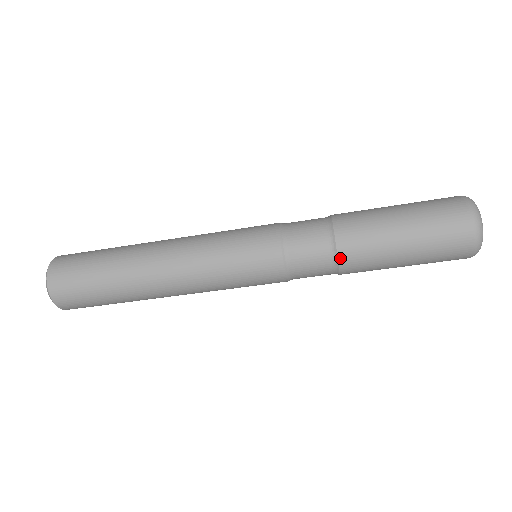
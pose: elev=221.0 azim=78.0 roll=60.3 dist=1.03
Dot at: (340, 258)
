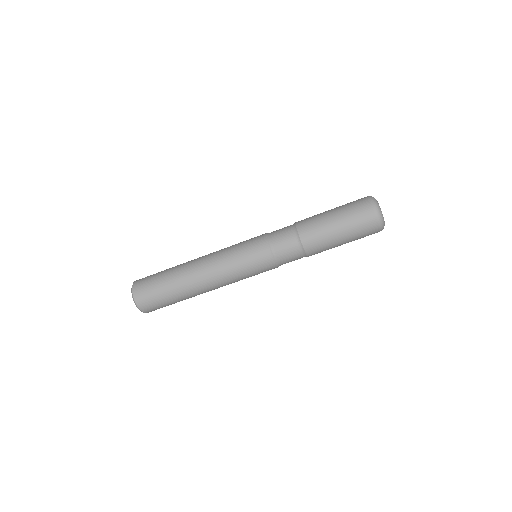
Dot at: (306, 252)
